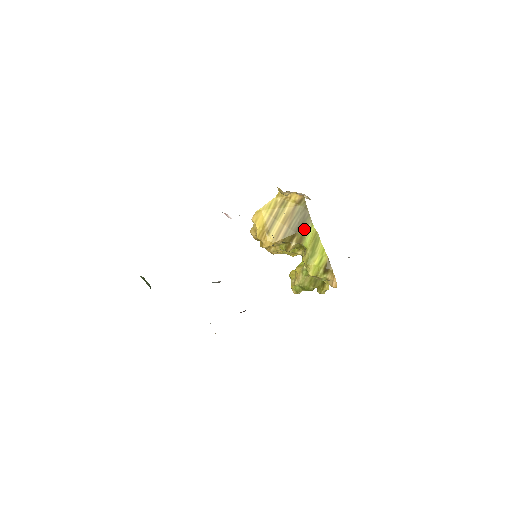
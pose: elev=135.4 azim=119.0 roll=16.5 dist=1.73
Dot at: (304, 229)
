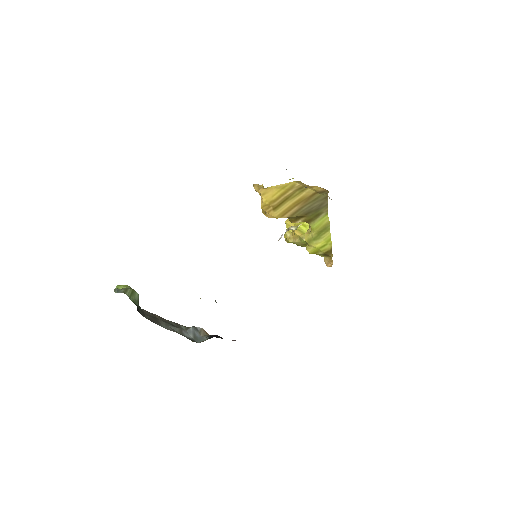
Dot at: (316, 215)
